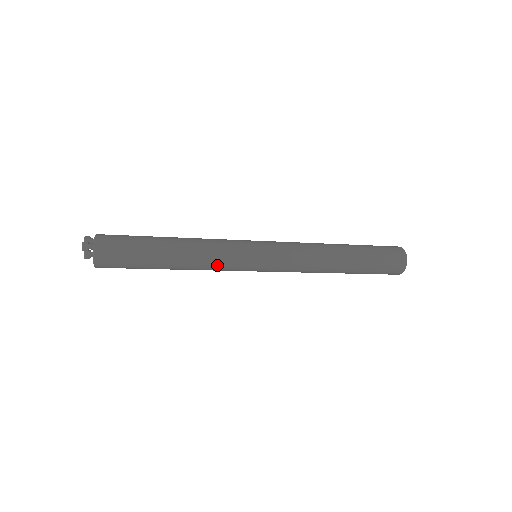
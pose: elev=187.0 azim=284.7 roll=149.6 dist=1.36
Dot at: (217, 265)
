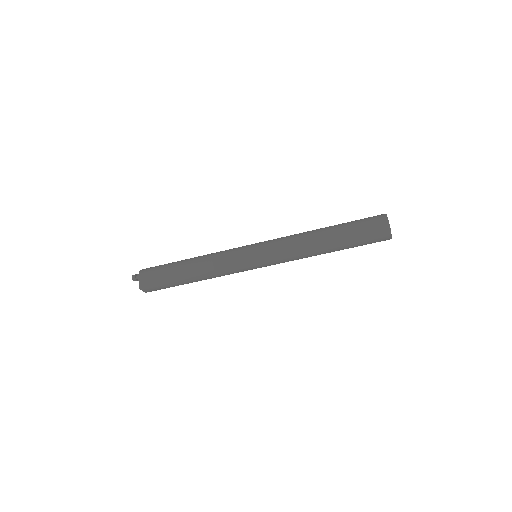
Dot at: (222, 267)
